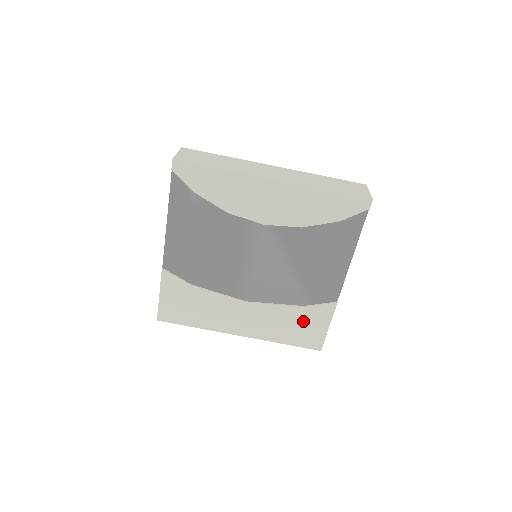
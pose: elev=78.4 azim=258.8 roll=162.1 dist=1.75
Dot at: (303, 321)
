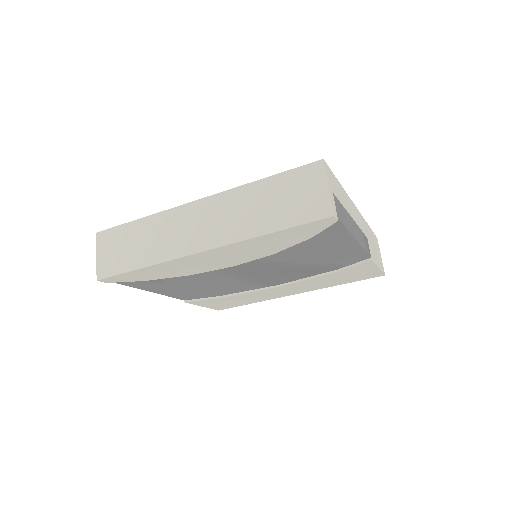
Dot at: (347, 274)
